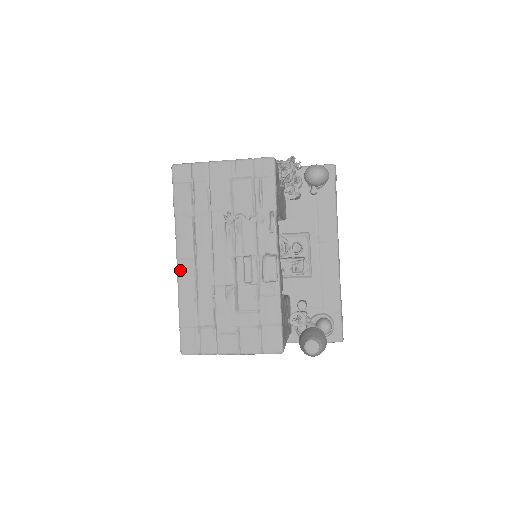
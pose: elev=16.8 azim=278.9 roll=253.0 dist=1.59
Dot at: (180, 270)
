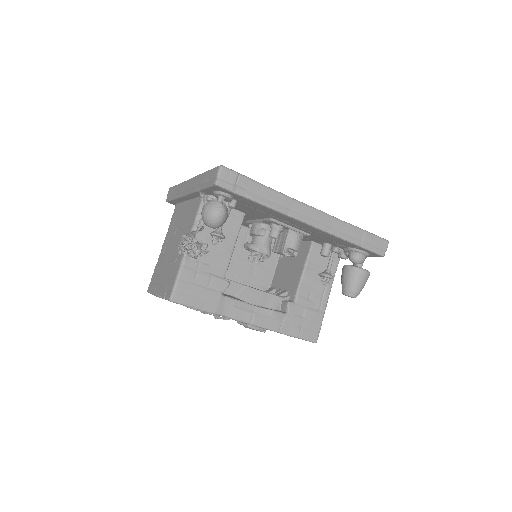
Dot at: occluded
